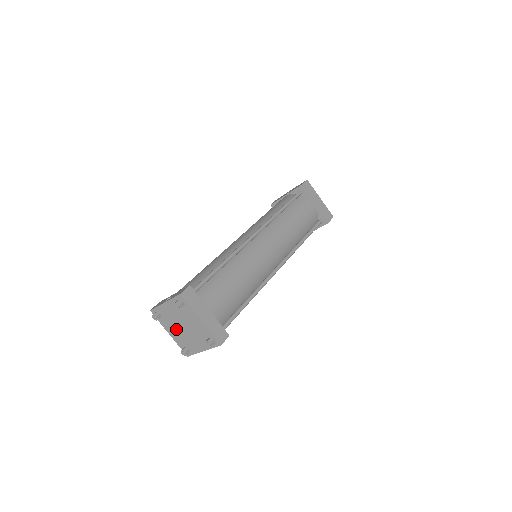
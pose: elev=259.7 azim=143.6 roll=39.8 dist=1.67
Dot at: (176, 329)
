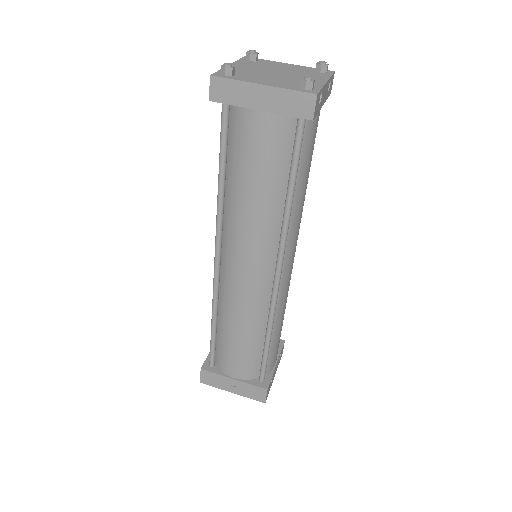
Dot at: (268, 77)
